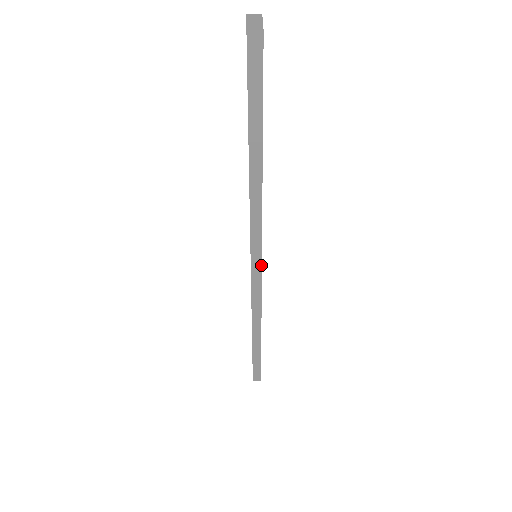
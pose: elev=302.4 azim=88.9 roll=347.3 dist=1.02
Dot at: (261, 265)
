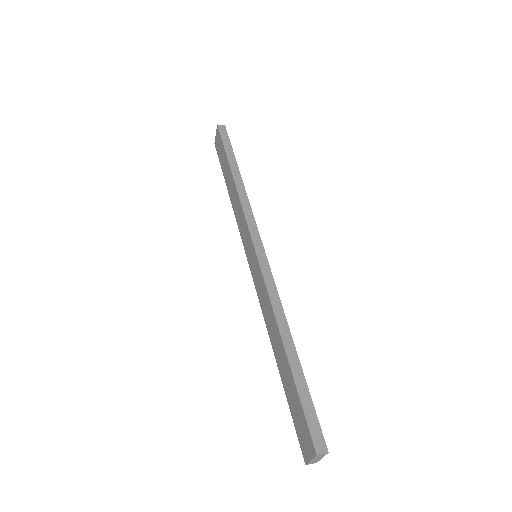
Dot at: (262, 244)
